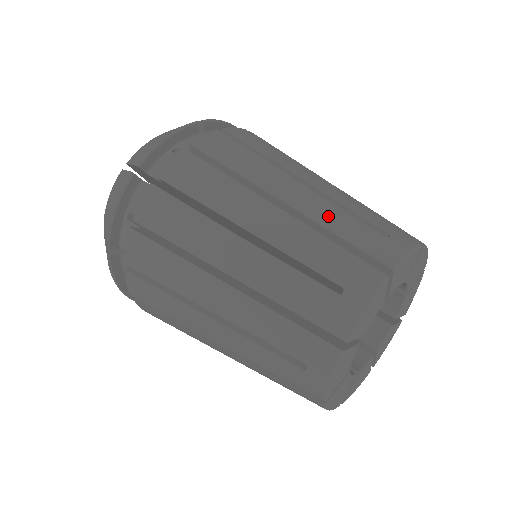
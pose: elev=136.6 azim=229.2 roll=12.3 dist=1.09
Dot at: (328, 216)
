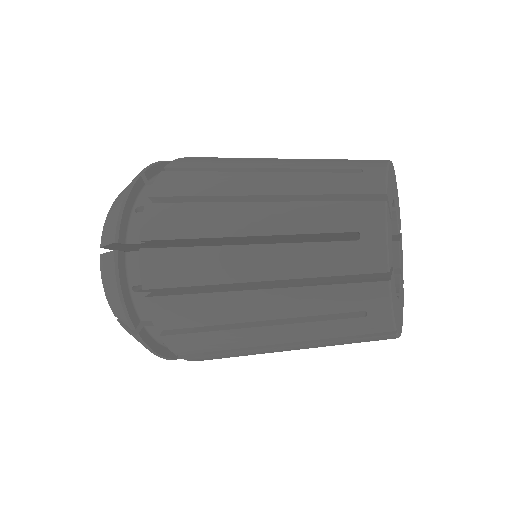
Dot at: occluded
